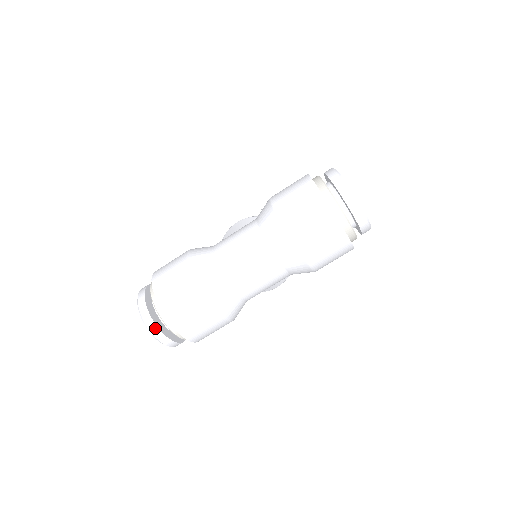
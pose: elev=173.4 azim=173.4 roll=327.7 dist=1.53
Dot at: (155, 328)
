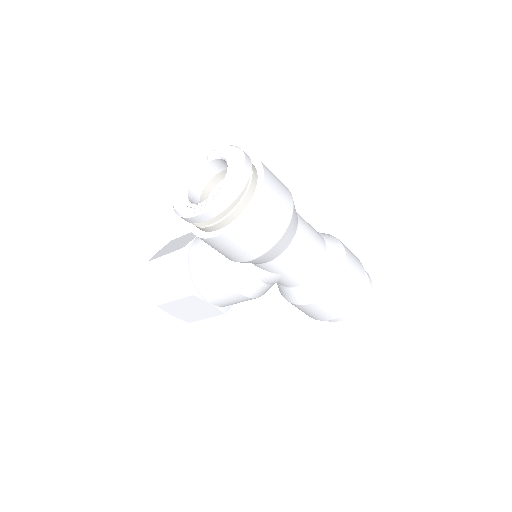
Dot at: (248, 172)
